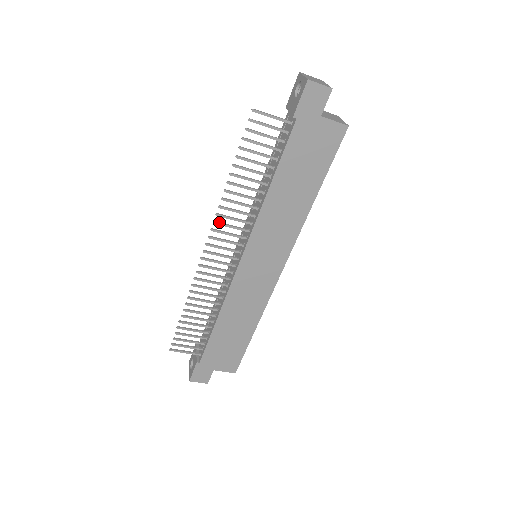
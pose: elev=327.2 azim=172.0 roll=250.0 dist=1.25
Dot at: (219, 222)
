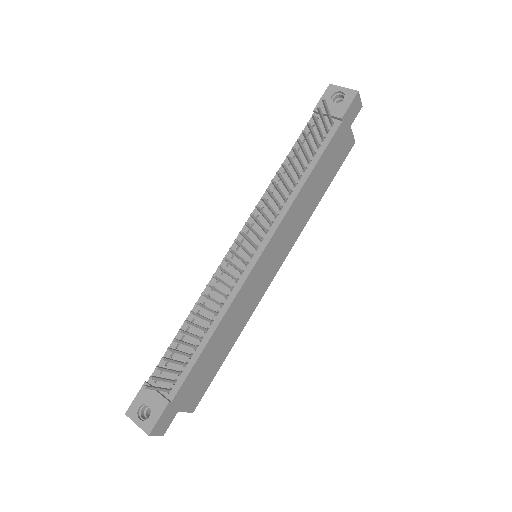
Dot at: (259, 207)
